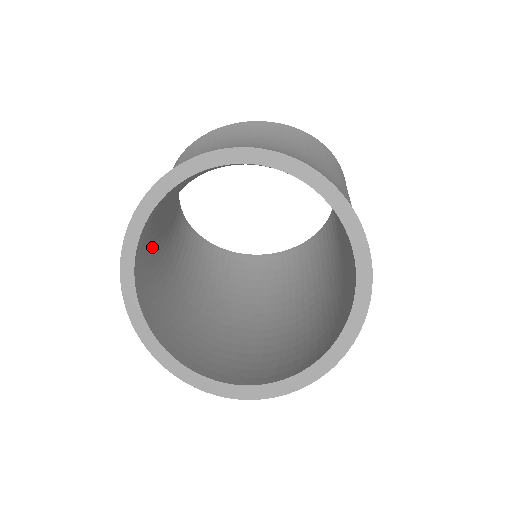
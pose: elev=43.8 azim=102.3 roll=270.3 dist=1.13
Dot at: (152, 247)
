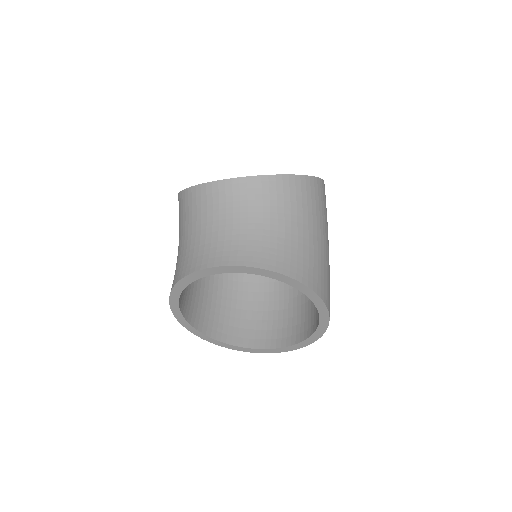
Dot at: occluded
